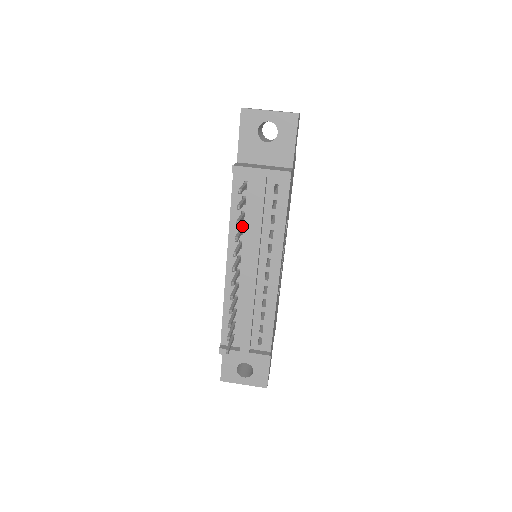
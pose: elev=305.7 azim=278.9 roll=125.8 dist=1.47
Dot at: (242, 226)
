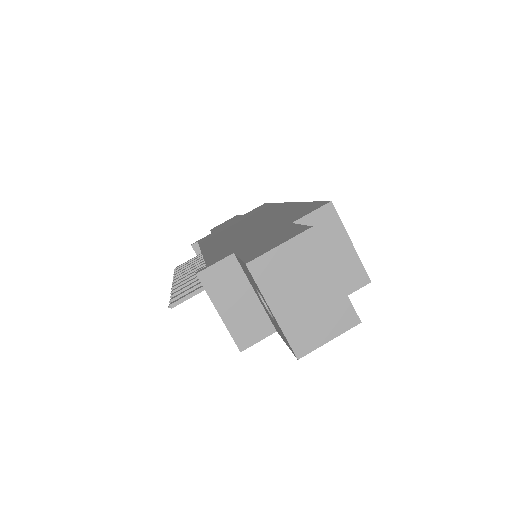
Dot at: occluded
